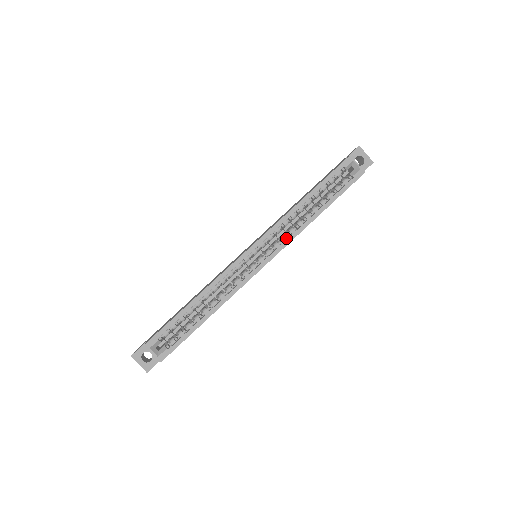
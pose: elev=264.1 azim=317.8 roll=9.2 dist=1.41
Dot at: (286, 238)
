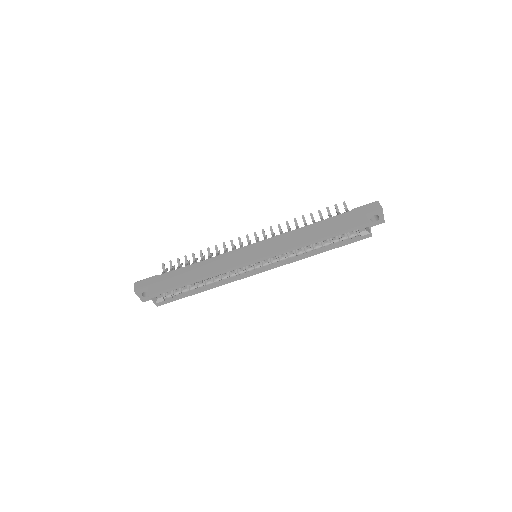
Dot at: (285, 260)
